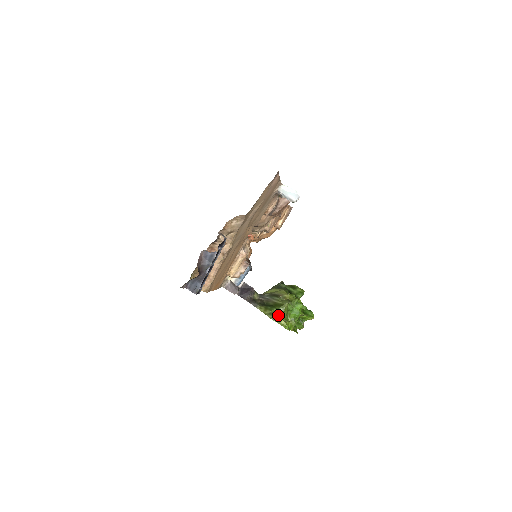
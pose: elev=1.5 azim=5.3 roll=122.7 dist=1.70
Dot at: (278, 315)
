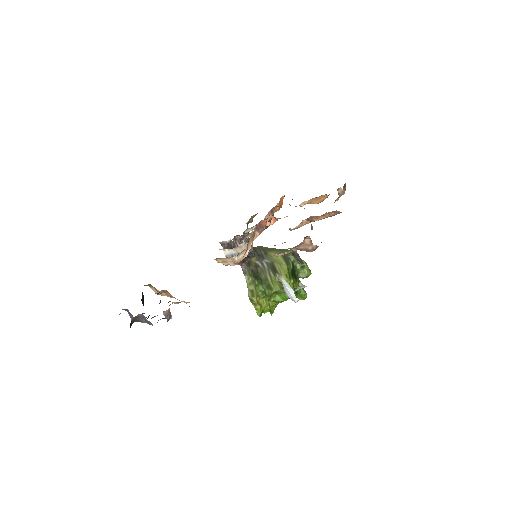
Dot at: (260, 295)
